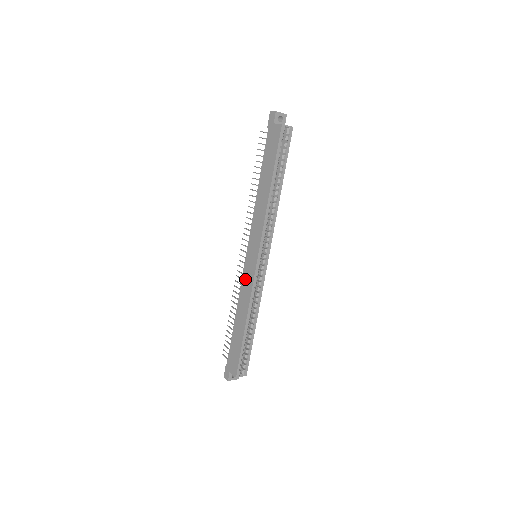
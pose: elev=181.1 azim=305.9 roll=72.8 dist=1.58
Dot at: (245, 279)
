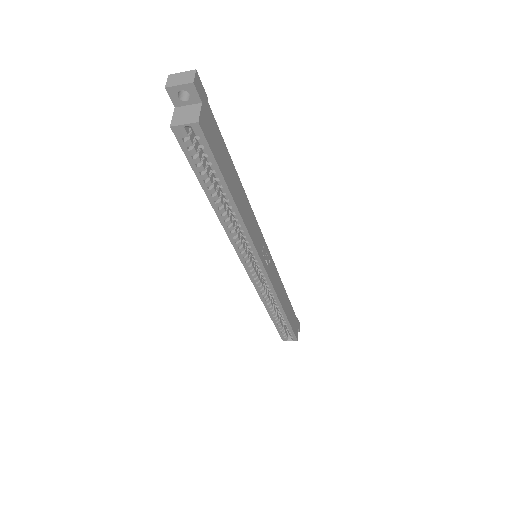
Dot at: occluded
